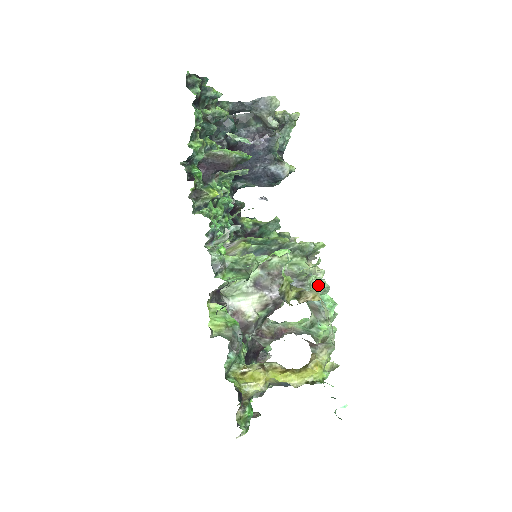
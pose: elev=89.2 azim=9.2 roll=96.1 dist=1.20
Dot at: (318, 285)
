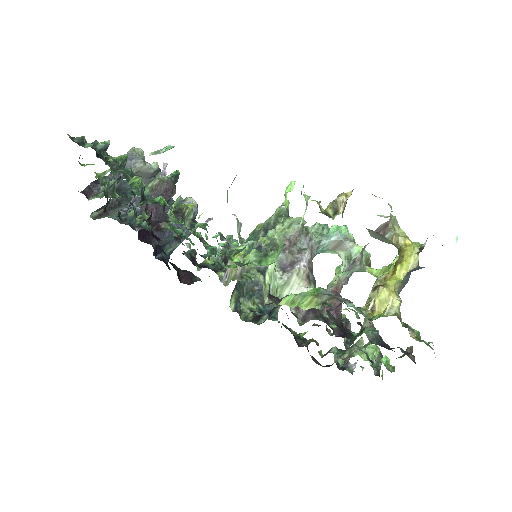
Dot at: (318, 230)
